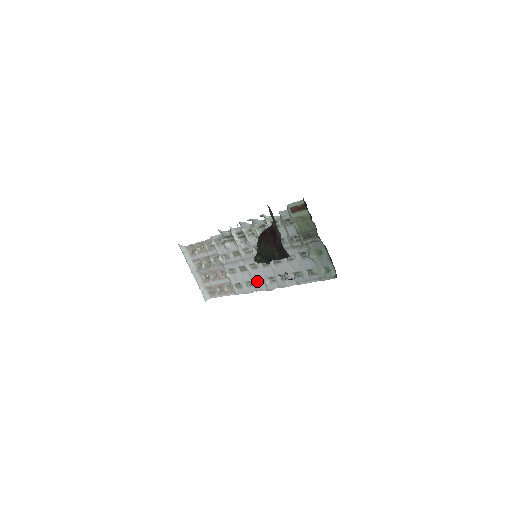
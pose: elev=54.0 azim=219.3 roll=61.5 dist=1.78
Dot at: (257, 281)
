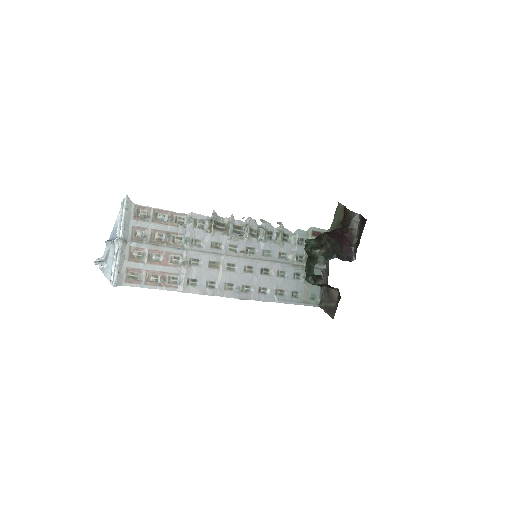
Dot at: (224, 285)
